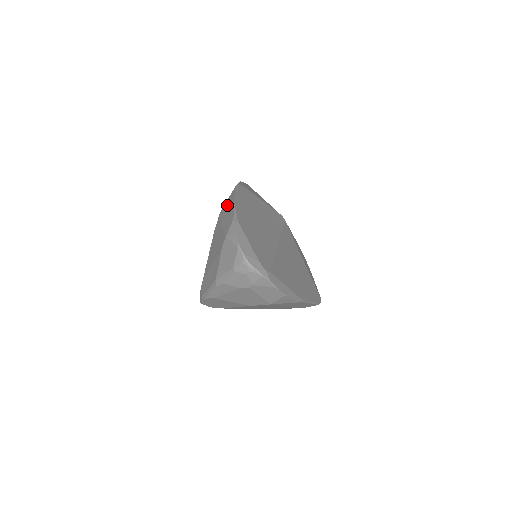
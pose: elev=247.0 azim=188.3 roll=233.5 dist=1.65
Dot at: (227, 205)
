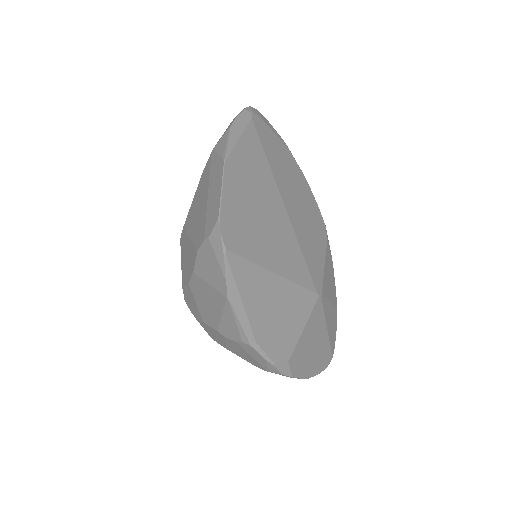
Dot at: occluded
